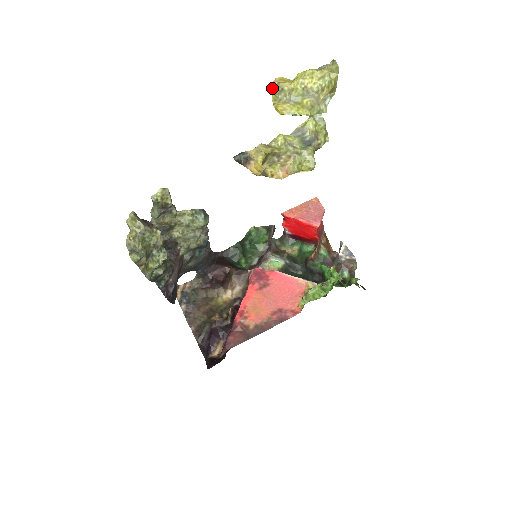
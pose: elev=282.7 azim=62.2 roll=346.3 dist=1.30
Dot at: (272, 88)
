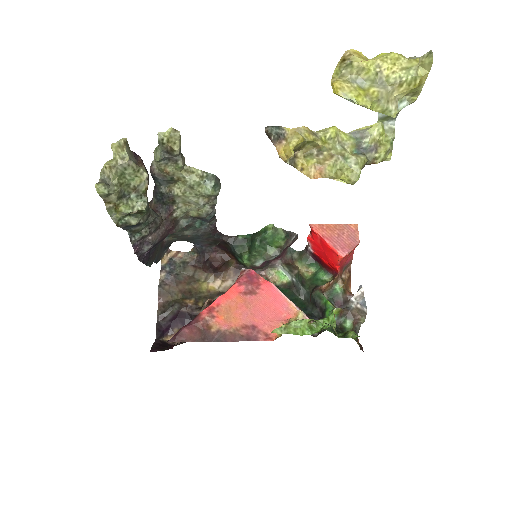
Dot at: occluded
